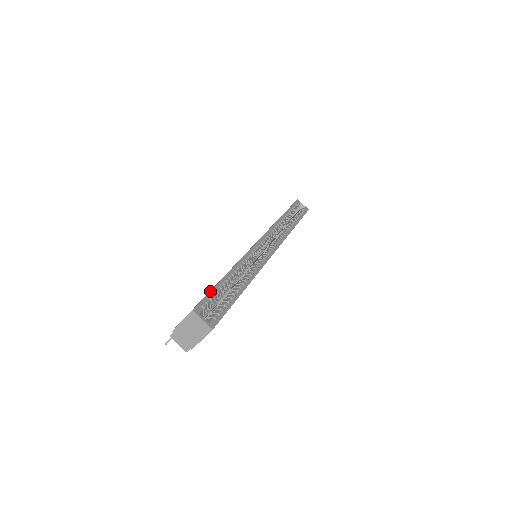
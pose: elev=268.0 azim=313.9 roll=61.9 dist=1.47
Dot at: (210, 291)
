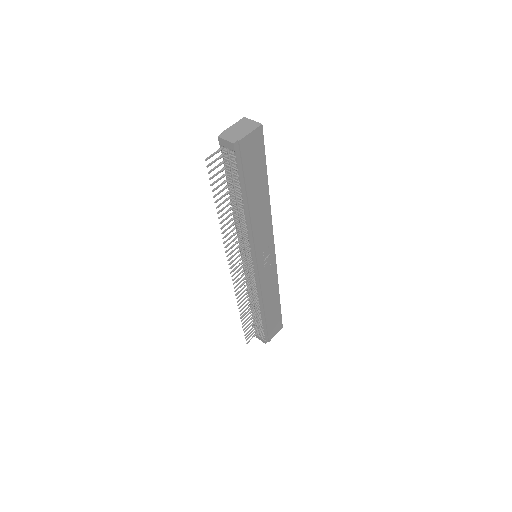
Dot at: occluded
